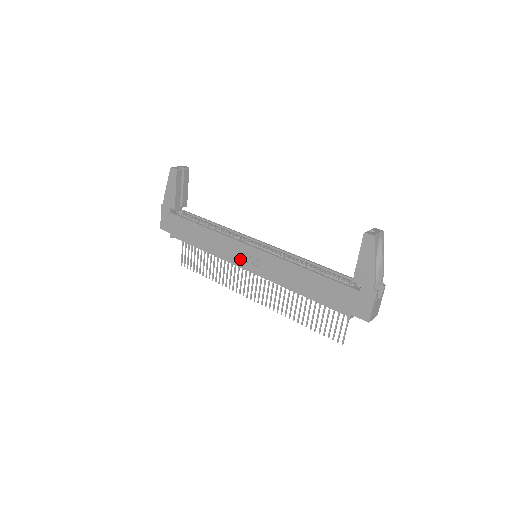
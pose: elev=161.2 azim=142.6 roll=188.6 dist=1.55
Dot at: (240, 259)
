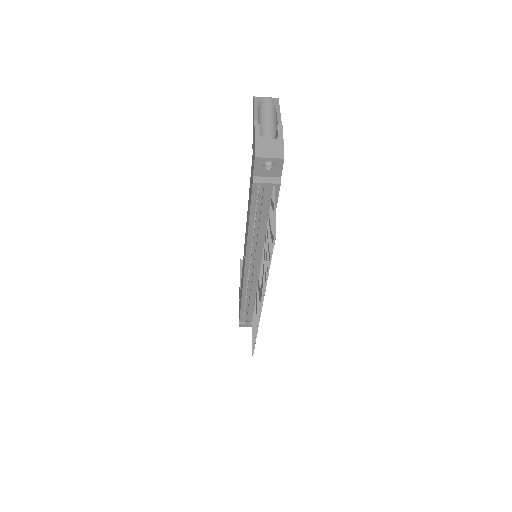
Dot at: occluded
